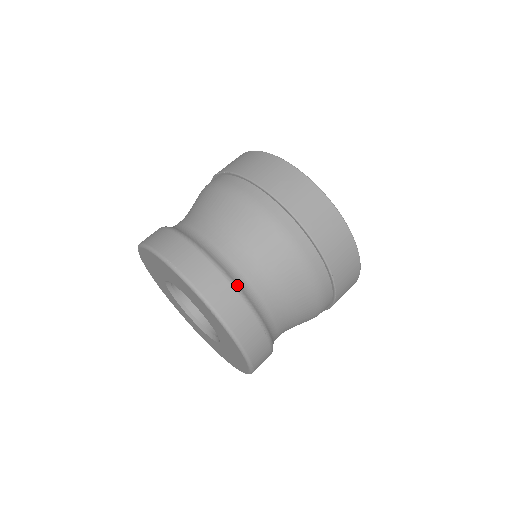
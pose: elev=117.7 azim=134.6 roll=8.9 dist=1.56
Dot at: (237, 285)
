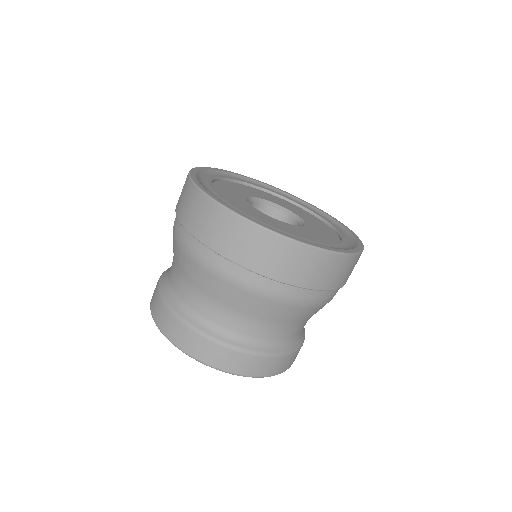
Dot at: (207, 333)
